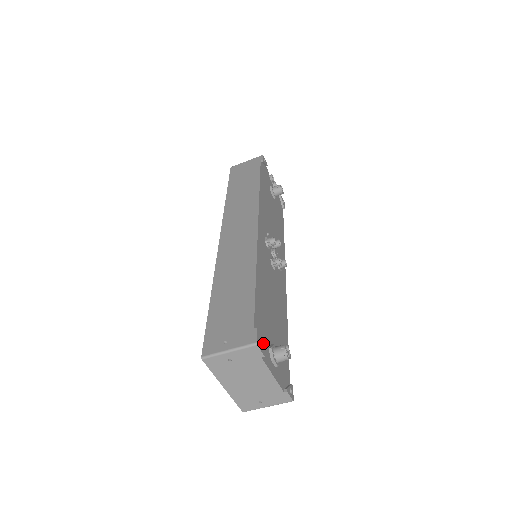
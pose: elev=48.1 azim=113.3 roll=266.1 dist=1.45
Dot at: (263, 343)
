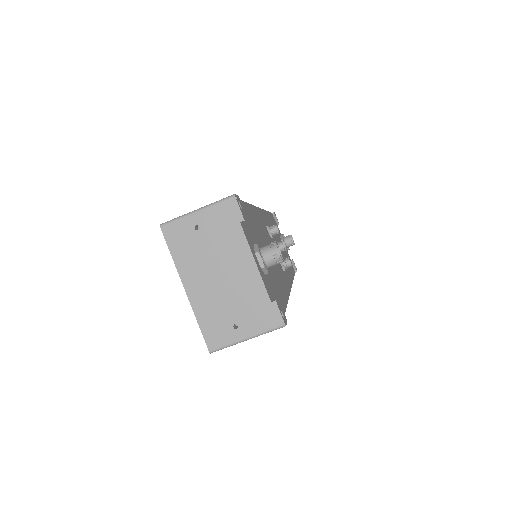
Dot at: (246, 227)
